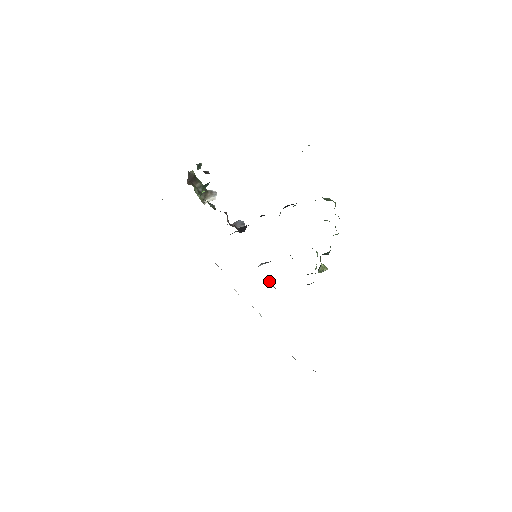
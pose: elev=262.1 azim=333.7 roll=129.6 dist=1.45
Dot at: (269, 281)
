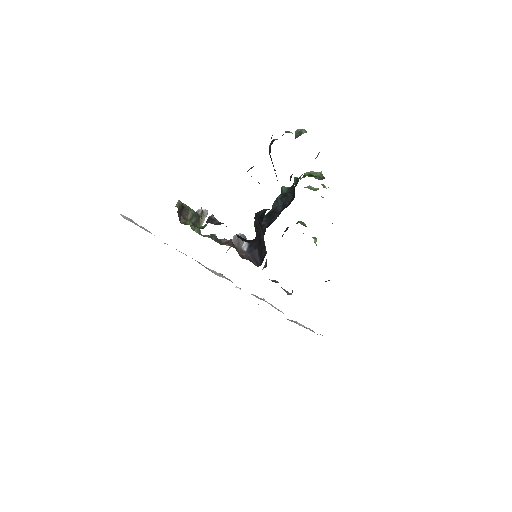
Dot at: (284, 290)
